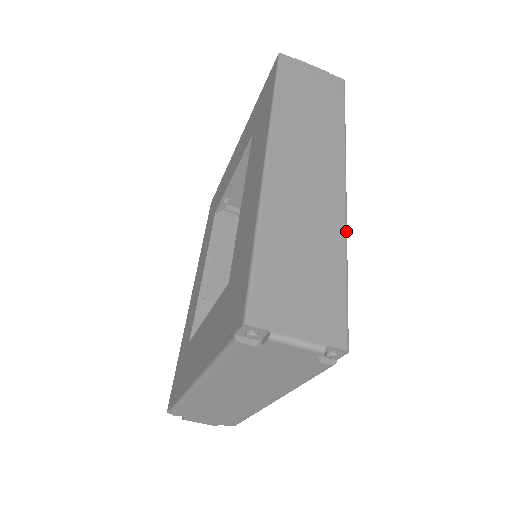
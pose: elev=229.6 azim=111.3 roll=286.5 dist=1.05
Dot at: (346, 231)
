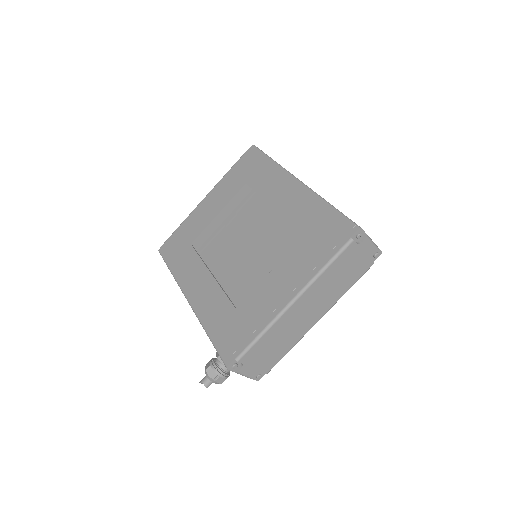
Dot at: occluded
